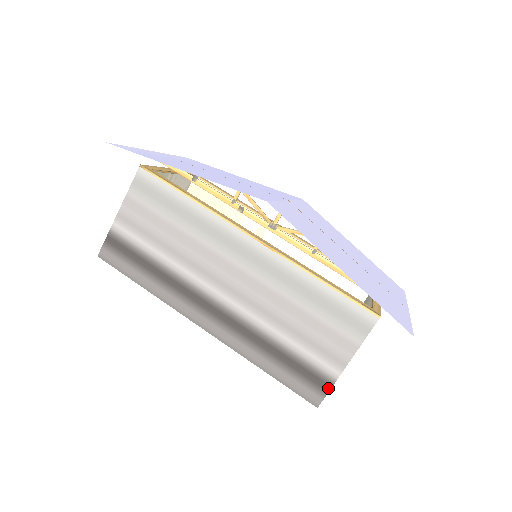
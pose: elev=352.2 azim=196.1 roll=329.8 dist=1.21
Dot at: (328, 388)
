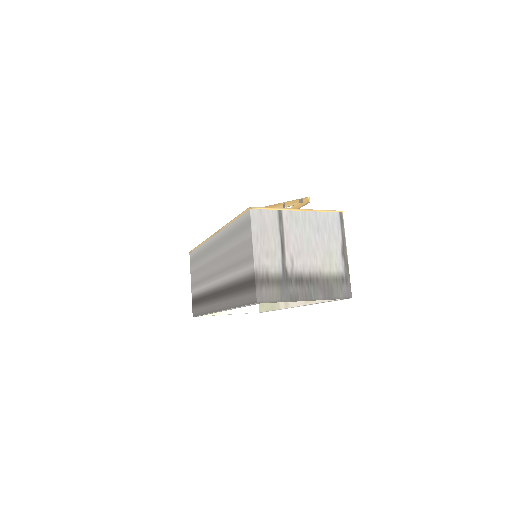
Dot at: (254, 282)
